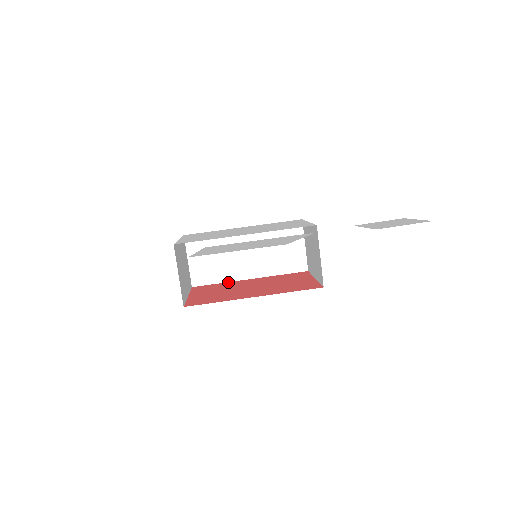
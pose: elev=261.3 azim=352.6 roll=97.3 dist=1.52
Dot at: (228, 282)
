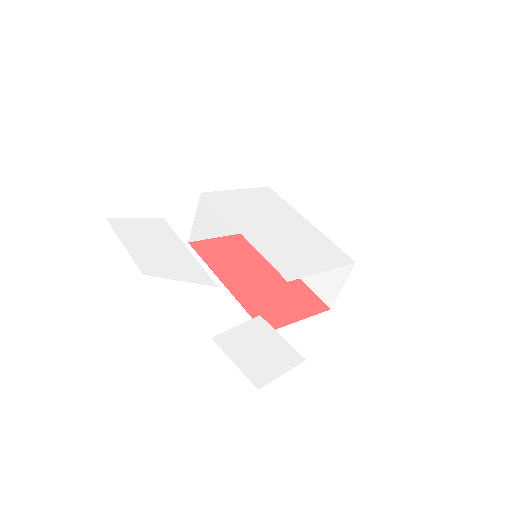
Dot at: occluded
